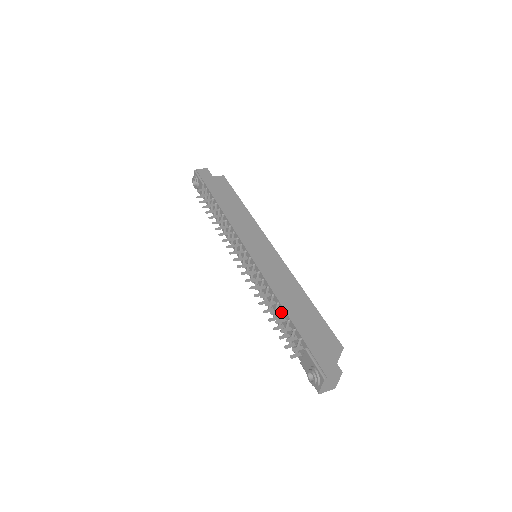
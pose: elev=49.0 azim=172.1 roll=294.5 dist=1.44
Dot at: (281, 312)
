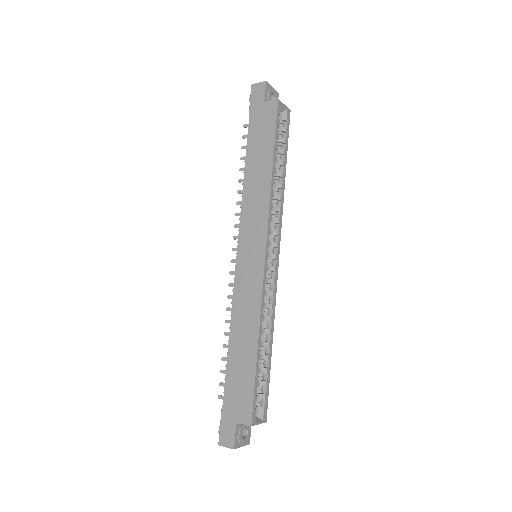
Dot at: occluded
